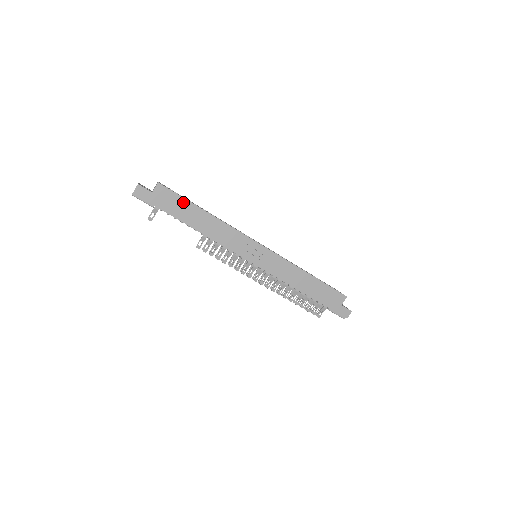
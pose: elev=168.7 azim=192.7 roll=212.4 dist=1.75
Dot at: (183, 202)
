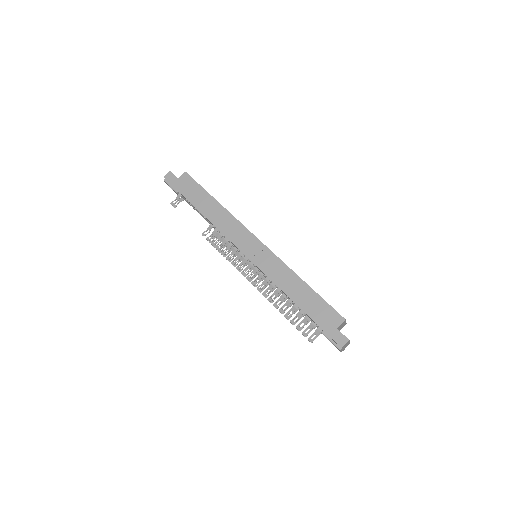
Dot at: (200, 190)
